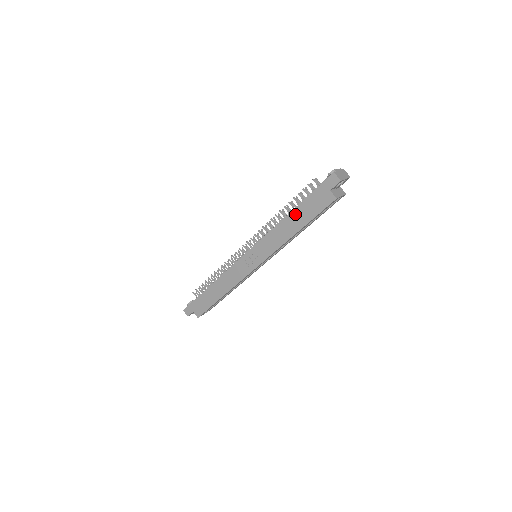
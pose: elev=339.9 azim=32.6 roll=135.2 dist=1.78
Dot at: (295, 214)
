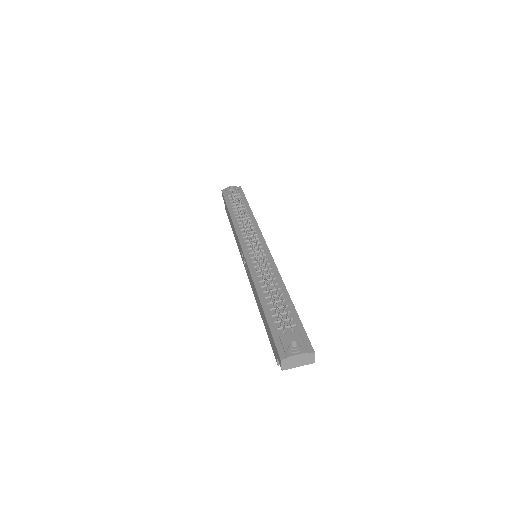
Dot at: (262, 309)
